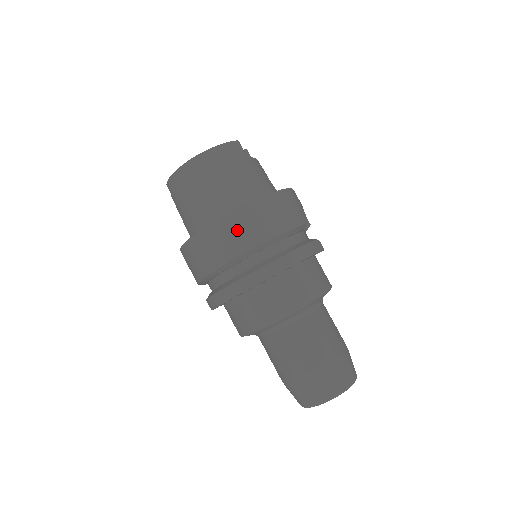
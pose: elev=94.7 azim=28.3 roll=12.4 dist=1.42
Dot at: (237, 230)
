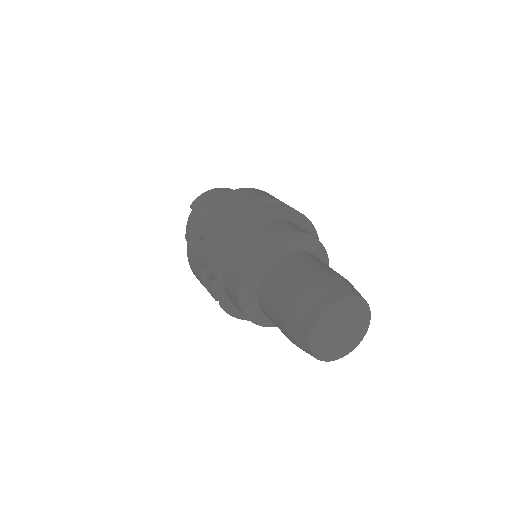
Dot at: (266, 194)
